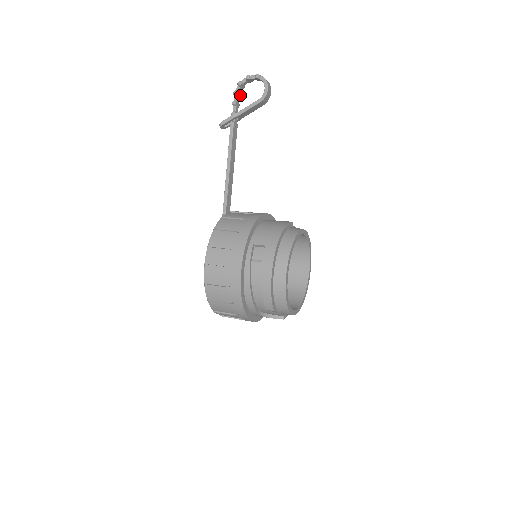
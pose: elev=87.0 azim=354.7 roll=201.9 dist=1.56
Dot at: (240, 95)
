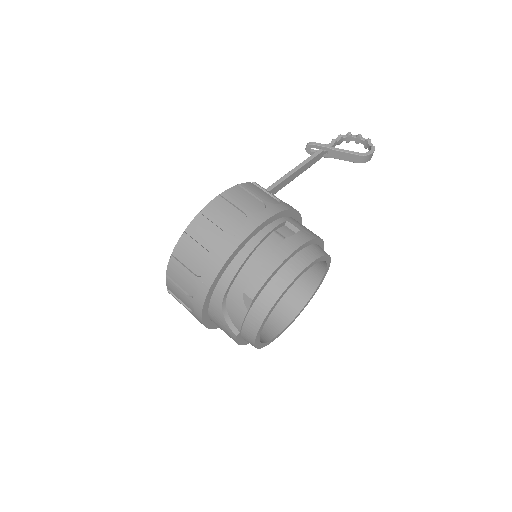
Dot at: occluded
